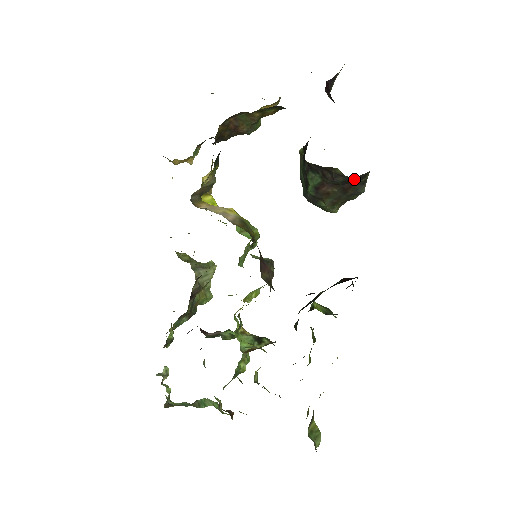
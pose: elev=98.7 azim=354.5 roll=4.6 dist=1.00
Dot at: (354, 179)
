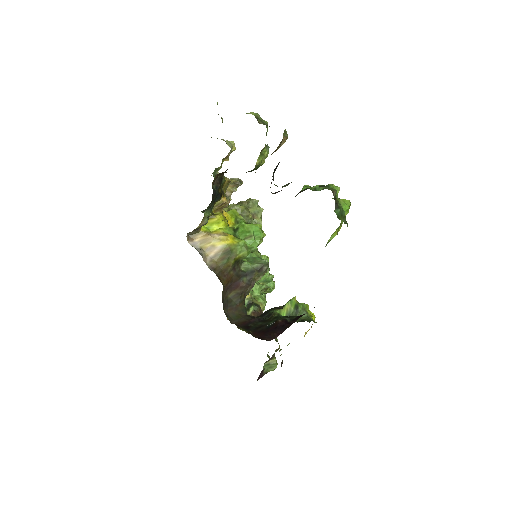
Dot at: occluded
